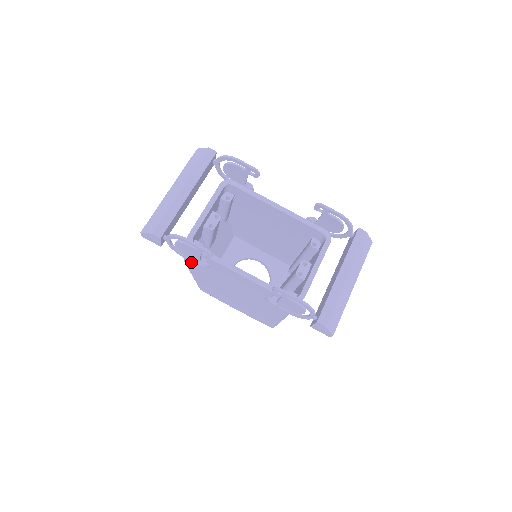
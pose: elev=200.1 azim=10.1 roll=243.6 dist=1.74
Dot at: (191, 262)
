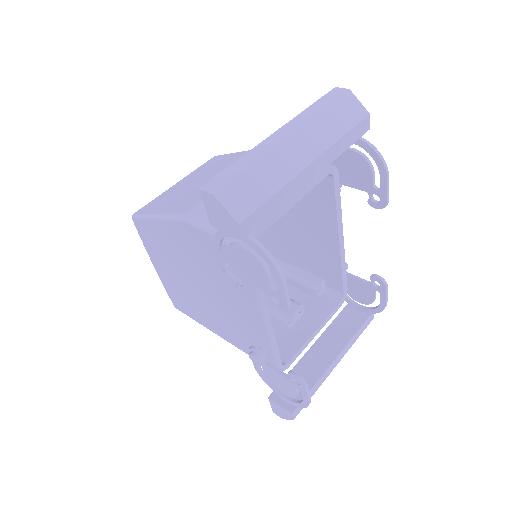
Dot at: (199, 235)
